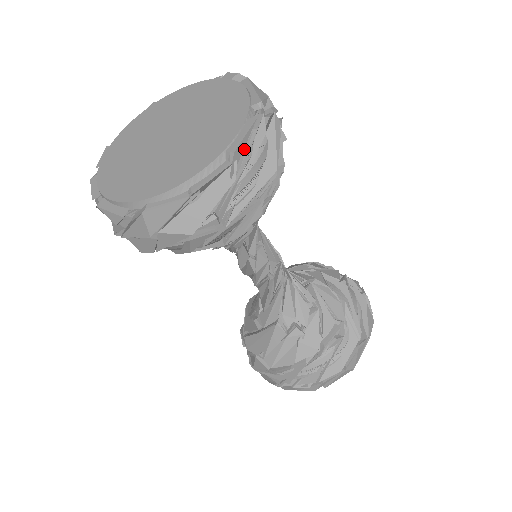
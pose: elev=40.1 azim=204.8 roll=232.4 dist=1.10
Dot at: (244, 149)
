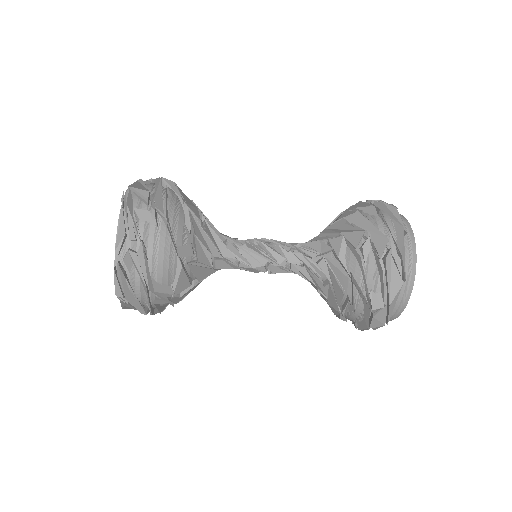
Dot at: (122, 285)
